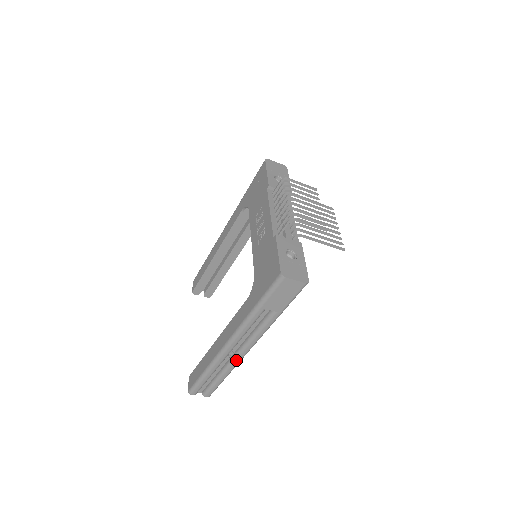
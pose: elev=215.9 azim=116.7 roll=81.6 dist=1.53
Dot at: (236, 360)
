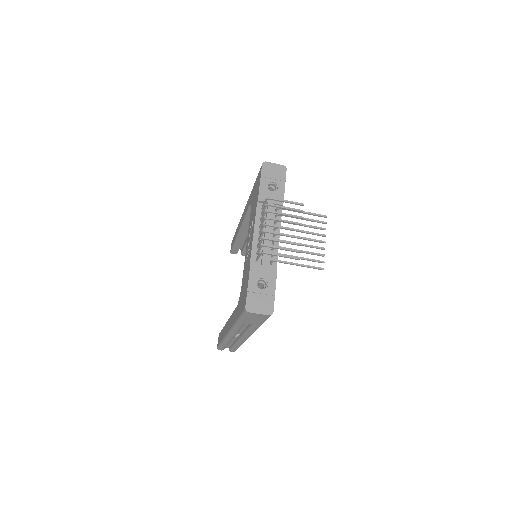
Dot at: (242, 340)
